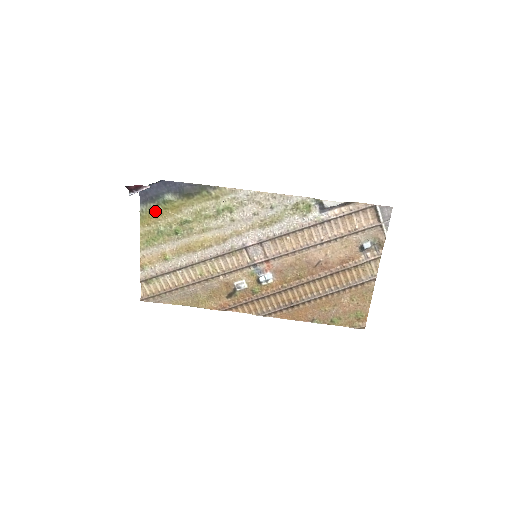
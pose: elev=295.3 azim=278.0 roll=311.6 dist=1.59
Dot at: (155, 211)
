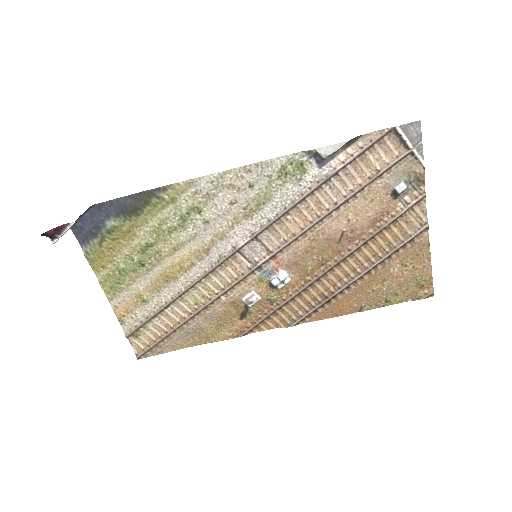
Dot at: (103, 247)
